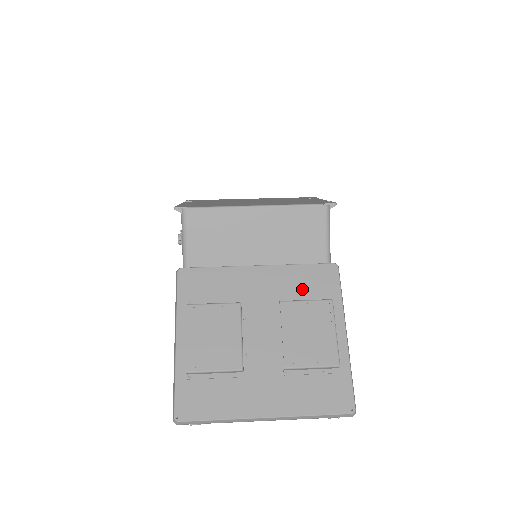
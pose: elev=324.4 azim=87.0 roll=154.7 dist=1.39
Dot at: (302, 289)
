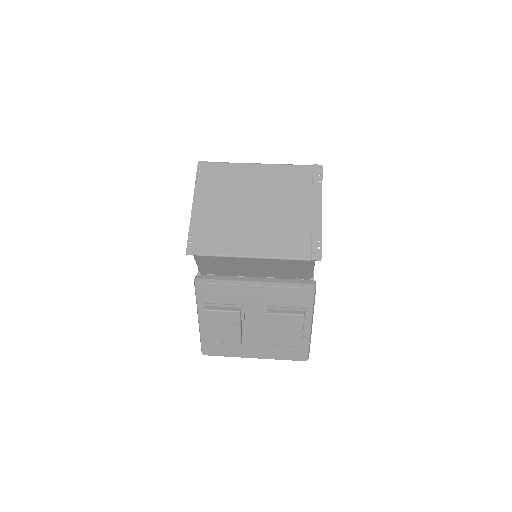
Dot at: (285, 302)
